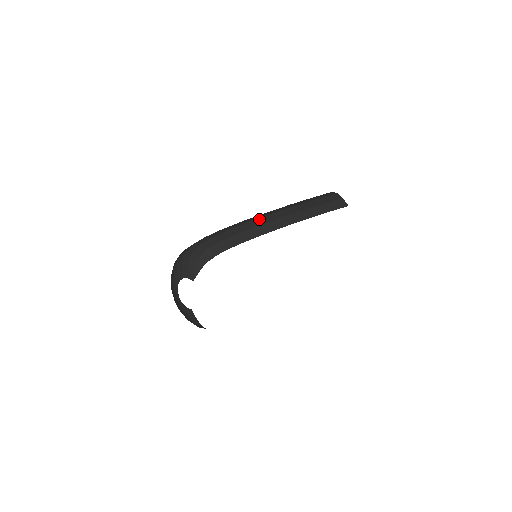
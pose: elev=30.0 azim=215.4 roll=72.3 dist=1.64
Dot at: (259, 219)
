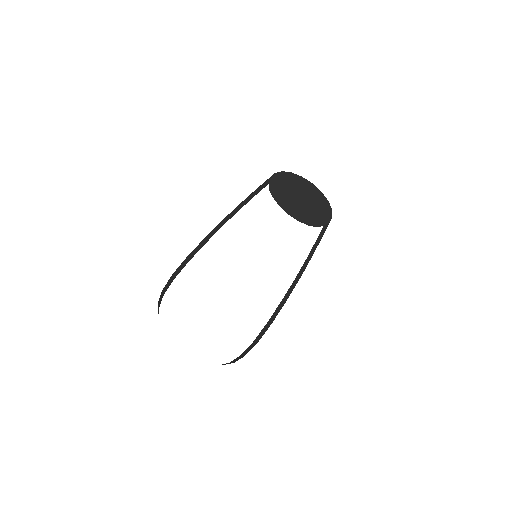
Dot at: occluded
